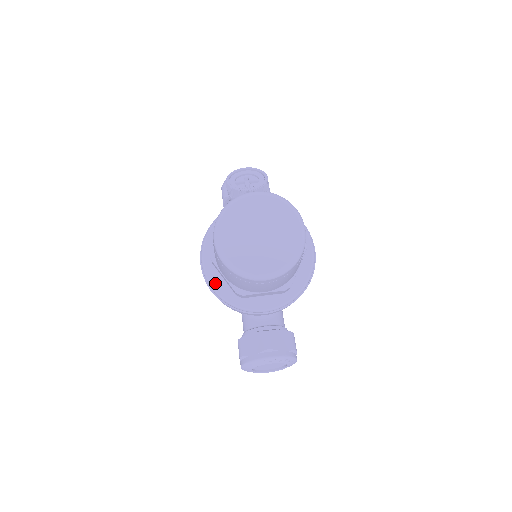
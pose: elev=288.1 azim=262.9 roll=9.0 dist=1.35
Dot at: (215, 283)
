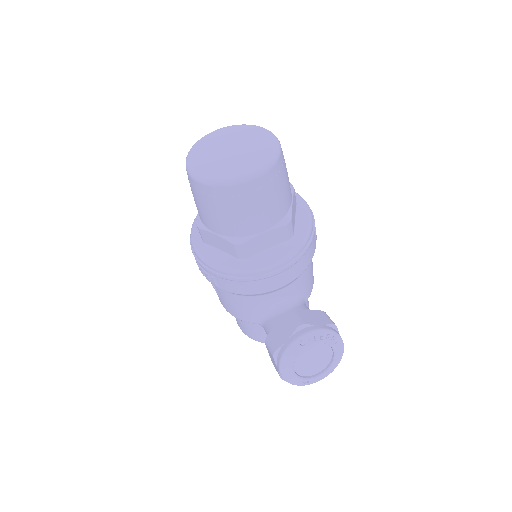
Dot at: (212, 258)
